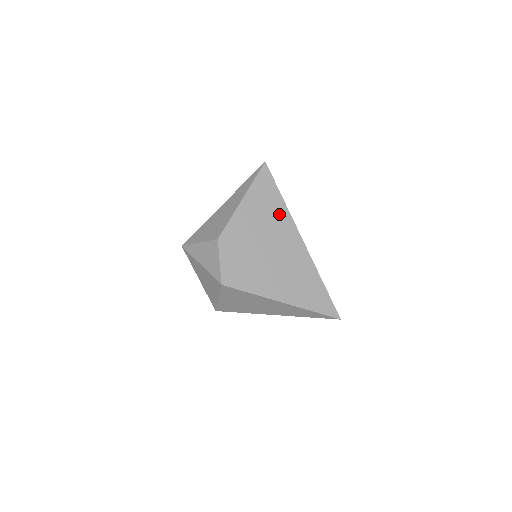
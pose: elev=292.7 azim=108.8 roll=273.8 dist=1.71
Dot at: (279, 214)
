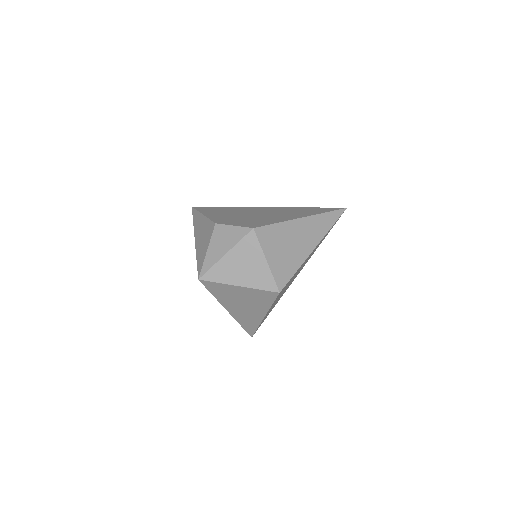
Dot at: (235, 209)
